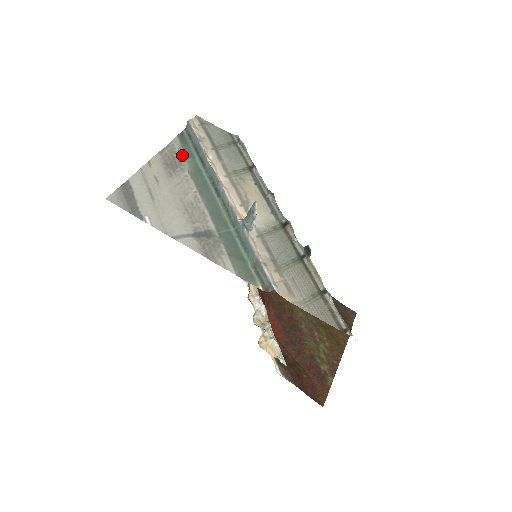
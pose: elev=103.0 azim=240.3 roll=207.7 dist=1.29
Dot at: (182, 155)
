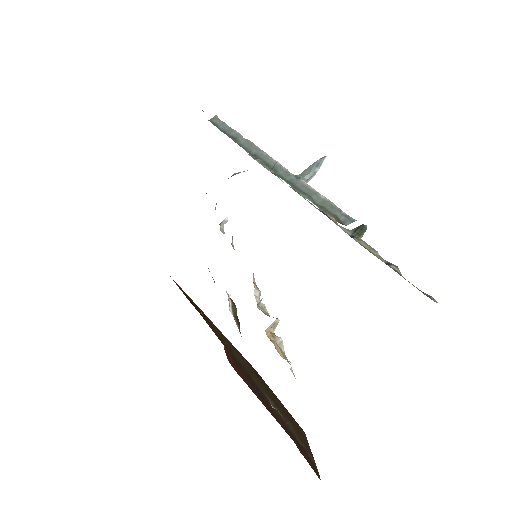
Dot at: occluded
